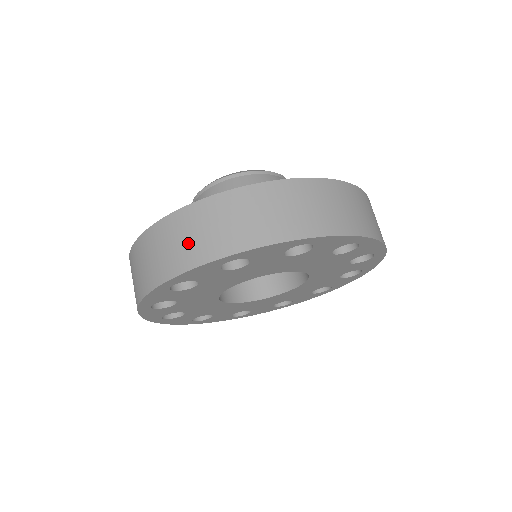
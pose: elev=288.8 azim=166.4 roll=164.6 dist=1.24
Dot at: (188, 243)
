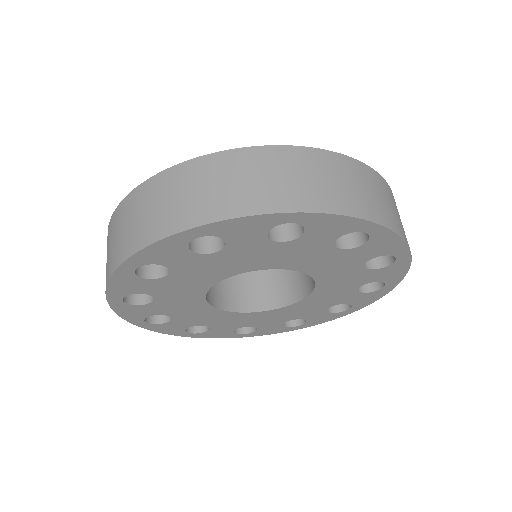
Dot at: (108, 255)
